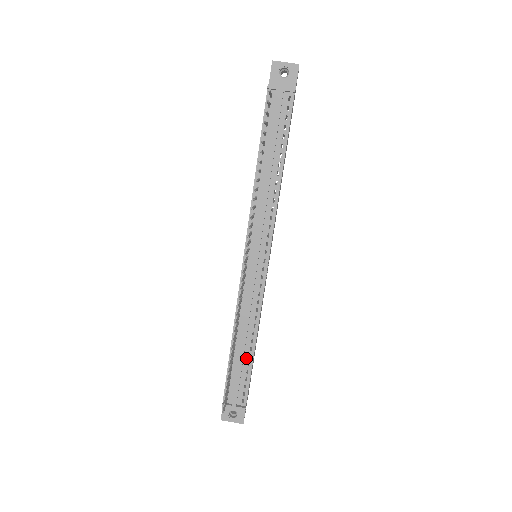
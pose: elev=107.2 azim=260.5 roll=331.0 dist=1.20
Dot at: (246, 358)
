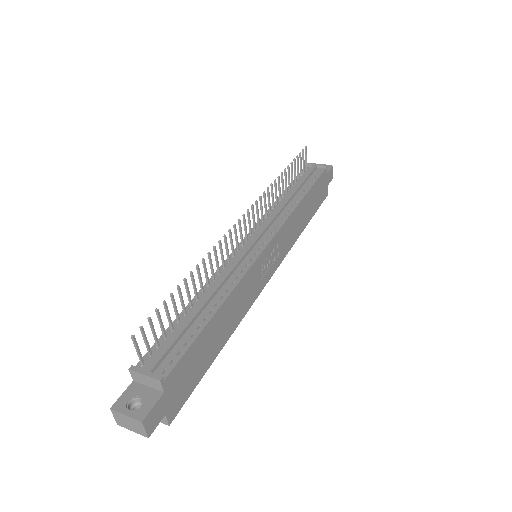
Dot at: (199, 320)
